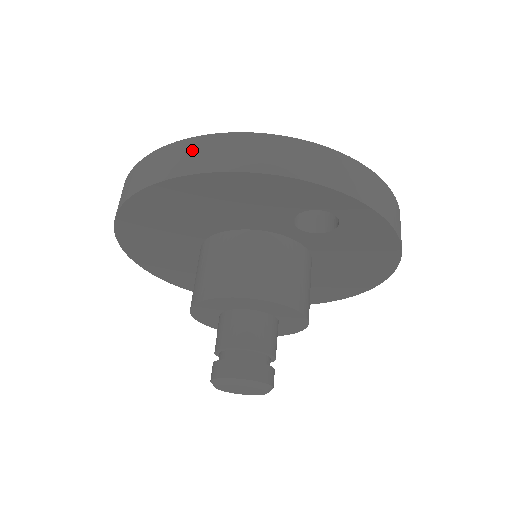
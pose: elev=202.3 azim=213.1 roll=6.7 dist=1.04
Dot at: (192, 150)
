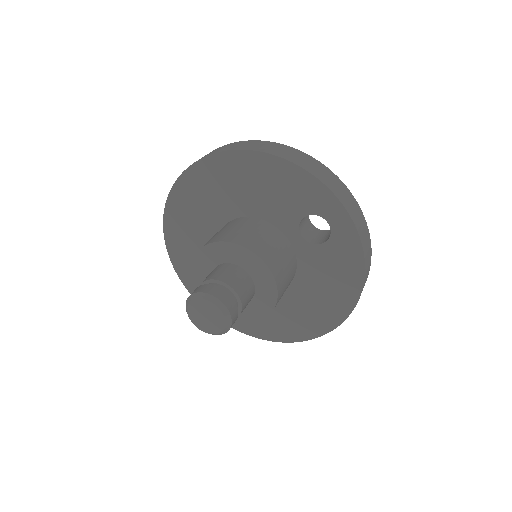
Dot at: (261, 144)
